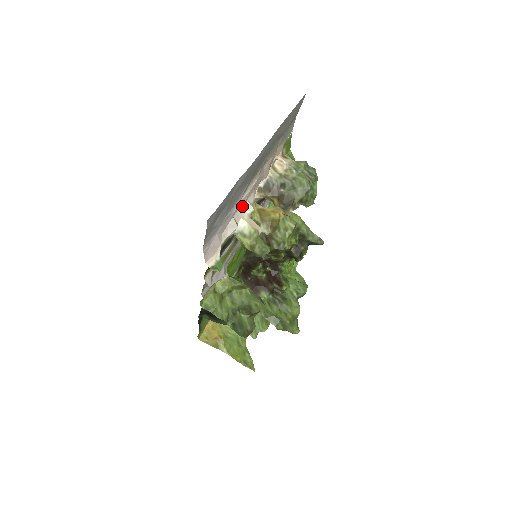
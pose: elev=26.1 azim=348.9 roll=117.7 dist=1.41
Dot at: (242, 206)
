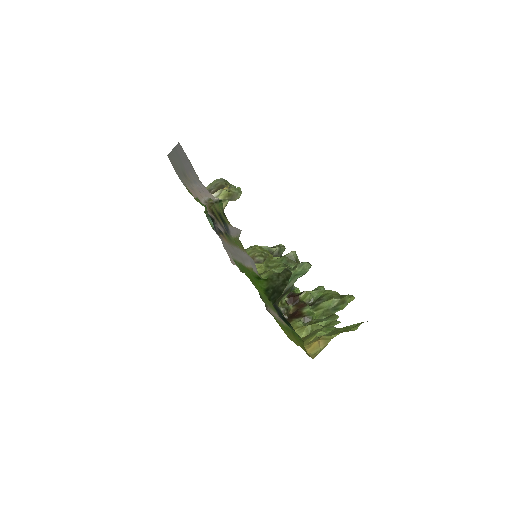
Dot at: (201, 194)
